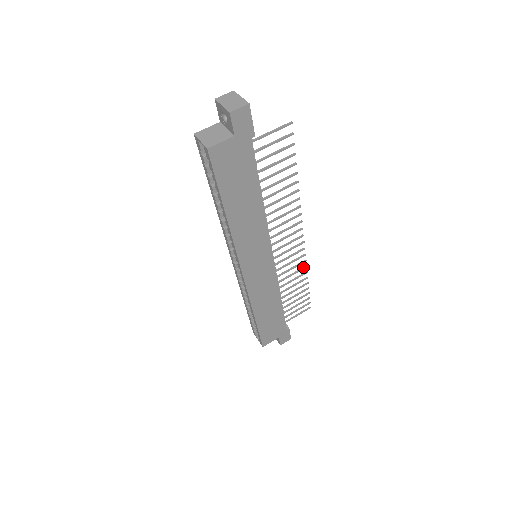
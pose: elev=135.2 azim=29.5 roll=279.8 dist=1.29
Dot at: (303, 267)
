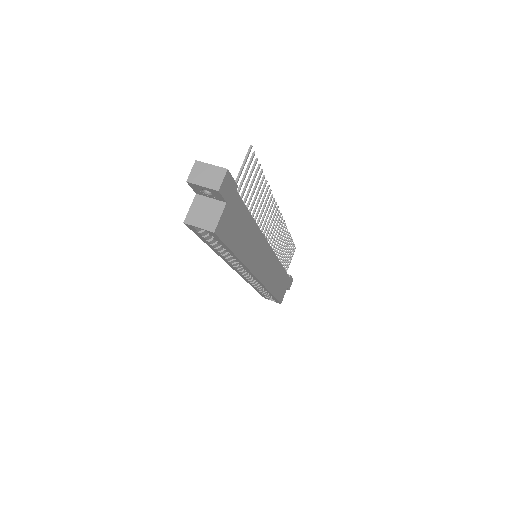
Dot at: (285, 229)
